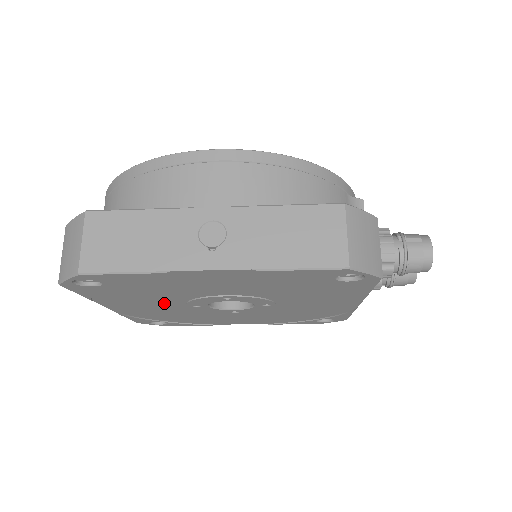
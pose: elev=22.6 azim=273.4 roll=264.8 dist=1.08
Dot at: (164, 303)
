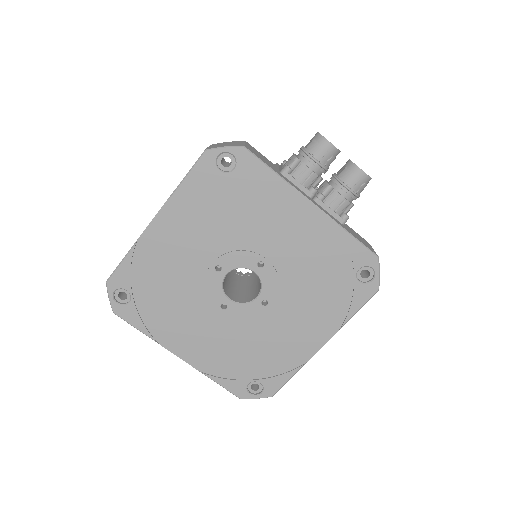
Dot at: (201, 317)
